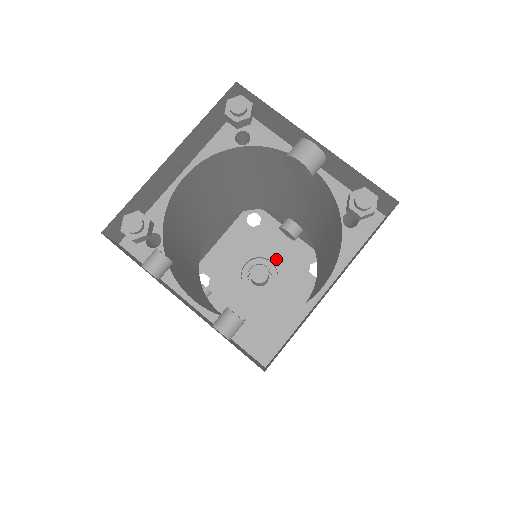
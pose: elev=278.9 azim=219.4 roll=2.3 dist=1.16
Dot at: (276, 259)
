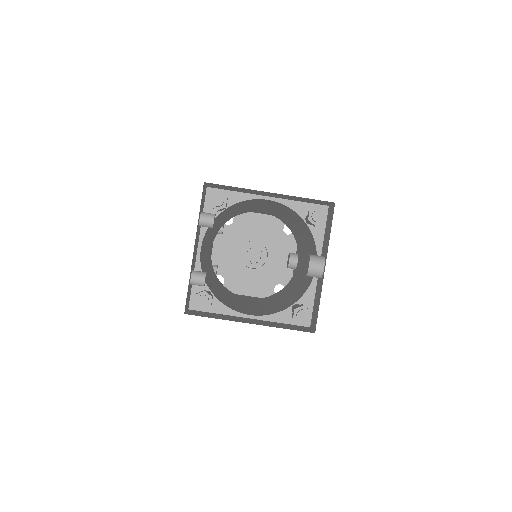
Dot at: (271, 259)
